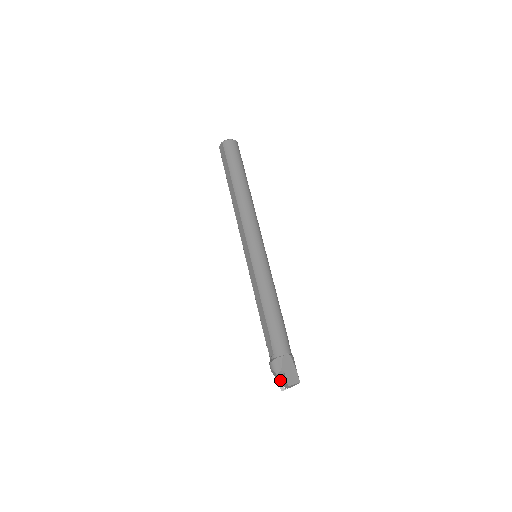
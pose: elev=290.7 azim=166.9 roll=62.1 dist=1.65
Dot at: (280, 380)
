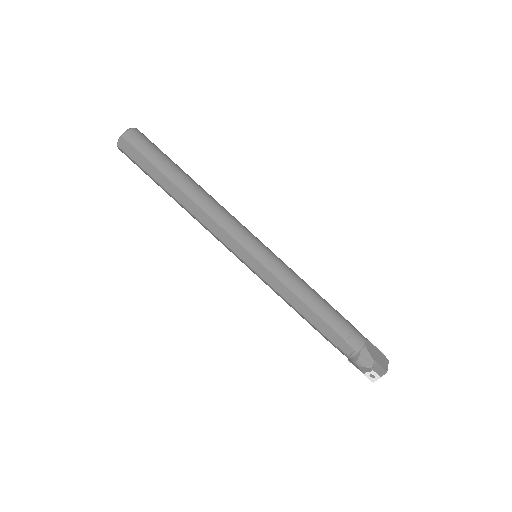
Dot at: (369, 372)
